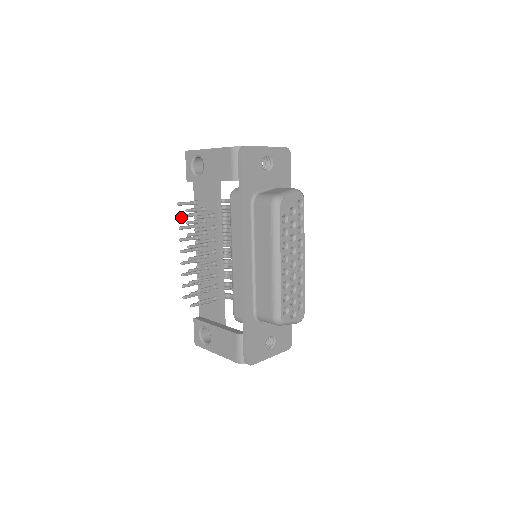
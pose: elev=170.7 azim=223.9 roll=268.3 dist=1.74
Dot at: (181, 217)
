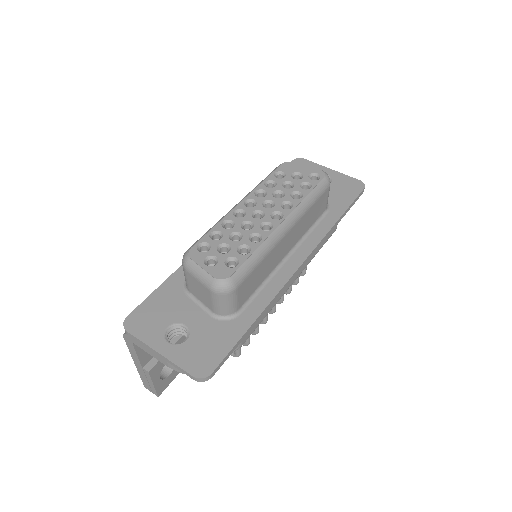
Dot at: occluded
